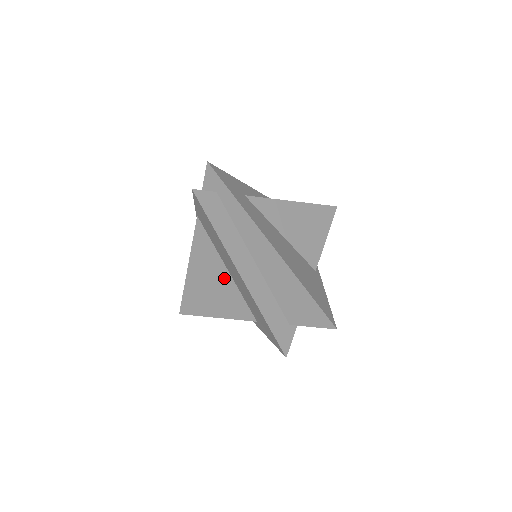
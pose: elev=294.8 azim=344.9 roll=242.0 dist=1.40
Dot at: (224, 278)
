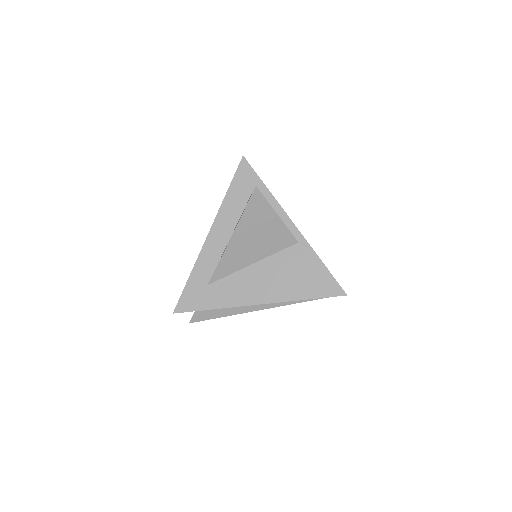
Dot at: occluded
